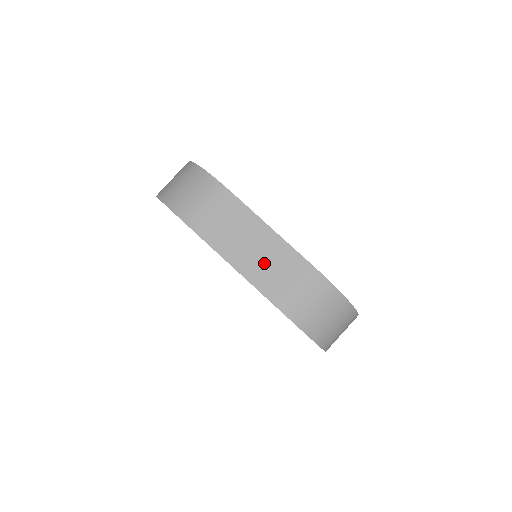
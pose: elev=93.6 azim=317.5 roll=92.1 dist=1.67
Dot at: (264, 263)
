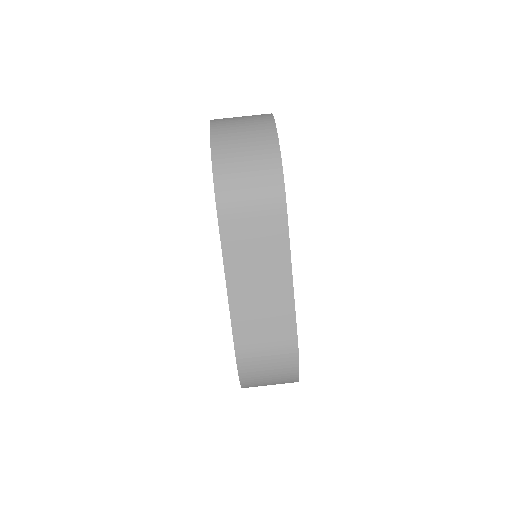
Dot at: (258, 302)
